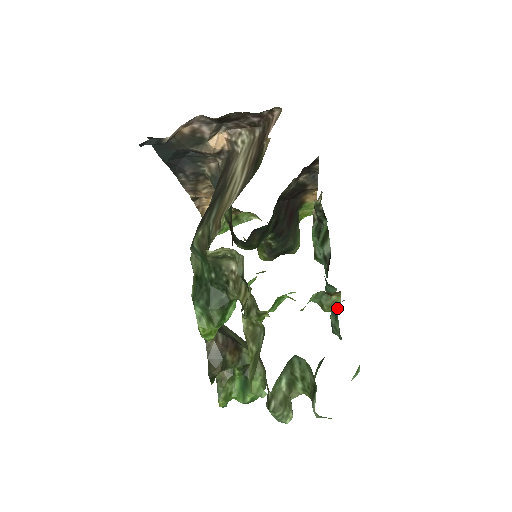
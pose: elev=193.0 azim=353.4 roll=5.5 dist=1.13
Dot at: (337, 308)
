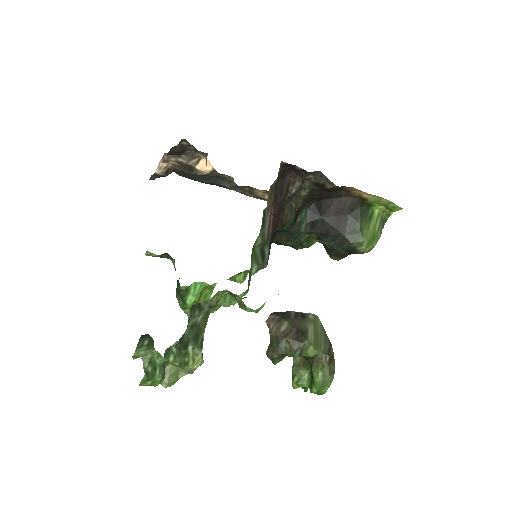
Dot at: (246, 308)
